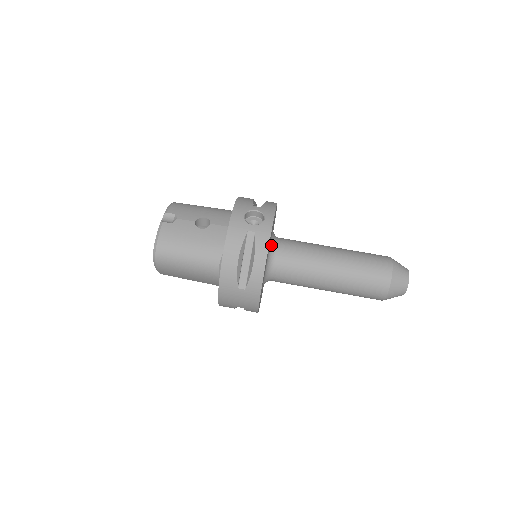
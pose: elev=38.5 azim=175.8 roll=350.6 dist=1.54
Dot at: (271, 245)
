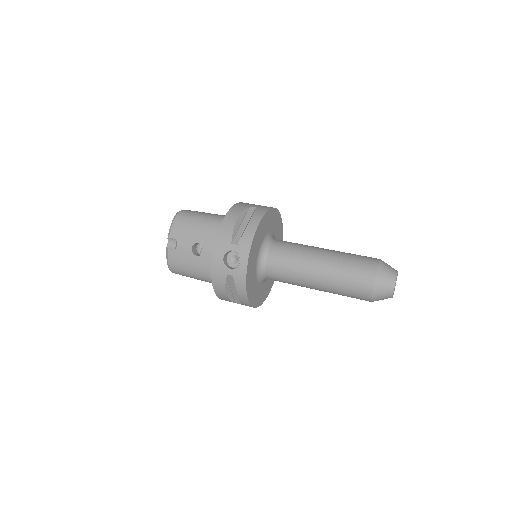
Dot at: (259, 264)
